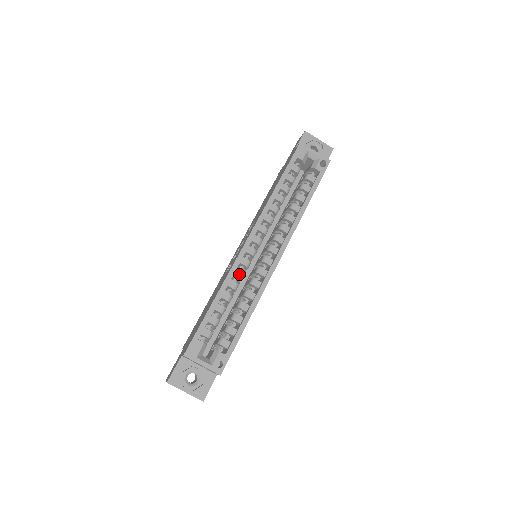
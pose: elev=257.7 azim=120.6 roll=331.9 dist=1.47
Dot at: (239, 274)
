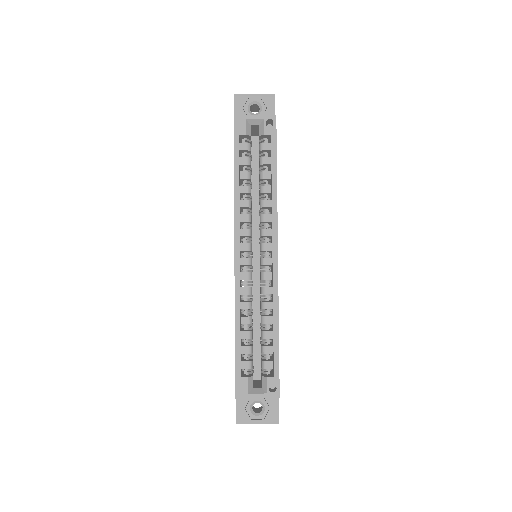
Dot at: (246, 292)
